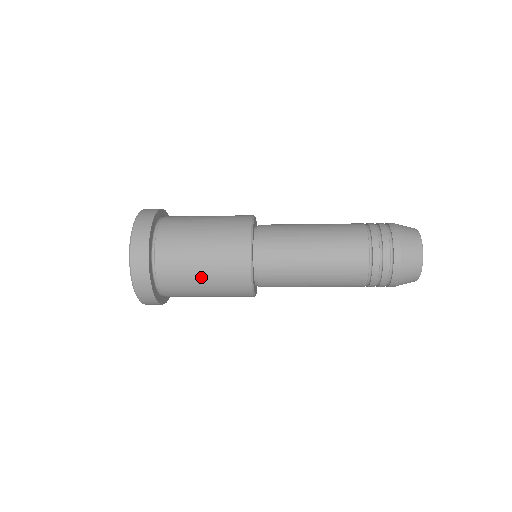
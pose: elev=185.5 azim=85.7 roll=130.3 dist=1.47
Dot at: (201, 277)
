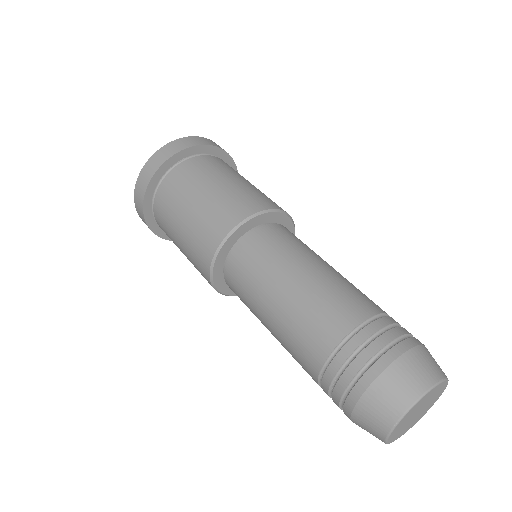
Dot at: occluded
